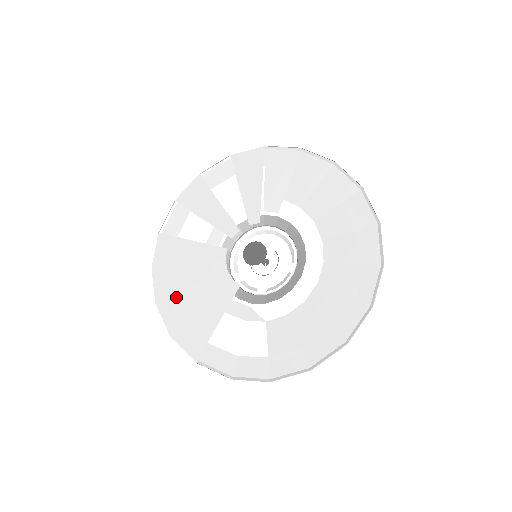
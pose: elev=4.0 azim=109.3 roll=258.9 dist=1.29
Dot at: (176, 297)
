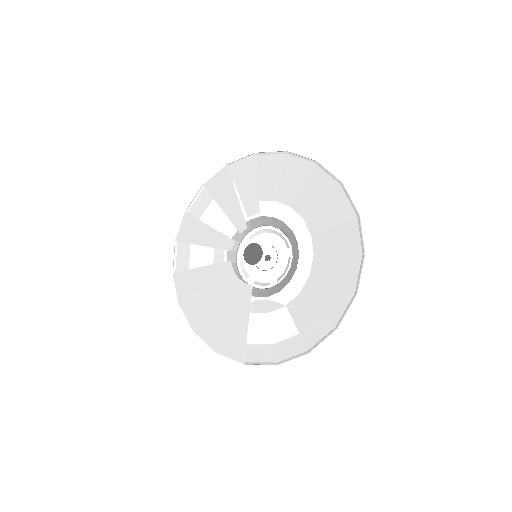
Dot at: (207, 318)
